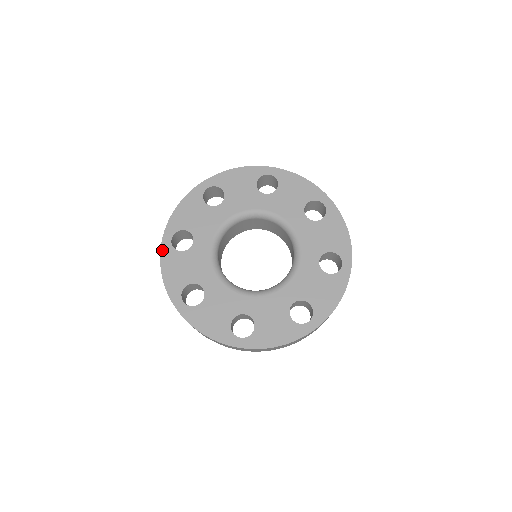
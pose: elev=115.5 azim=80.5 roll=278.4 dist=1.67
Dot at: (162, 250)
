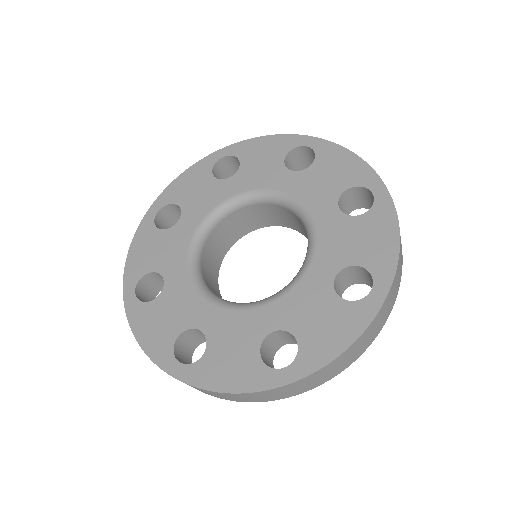
Dot at: (141, 224)
